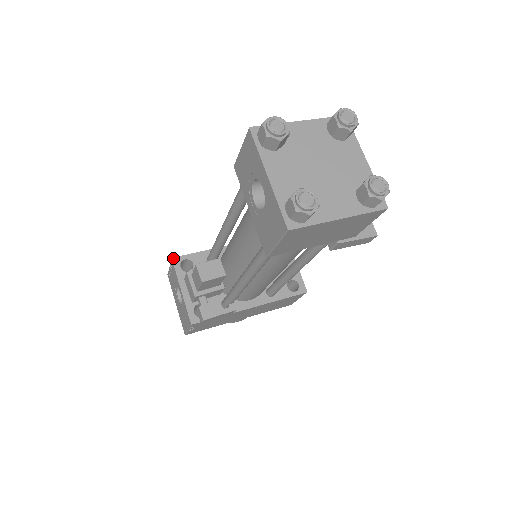
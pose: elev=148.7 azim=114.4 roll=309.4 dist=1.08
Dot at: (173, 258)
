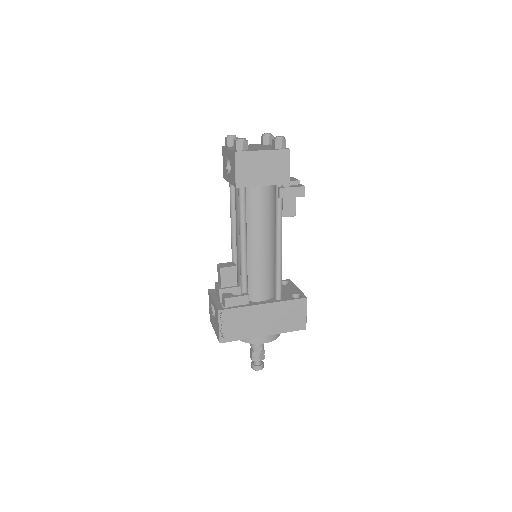
Dot at: (209, 289)
